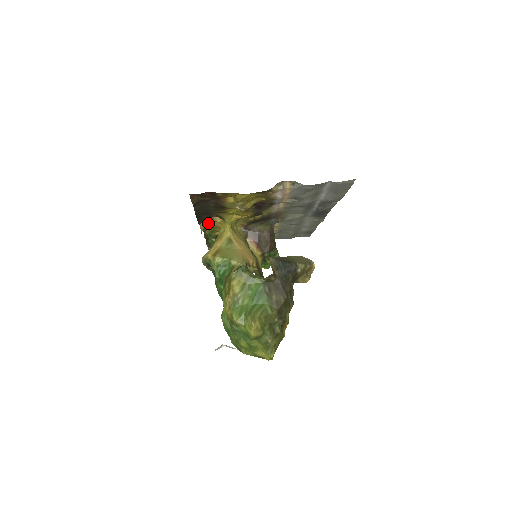
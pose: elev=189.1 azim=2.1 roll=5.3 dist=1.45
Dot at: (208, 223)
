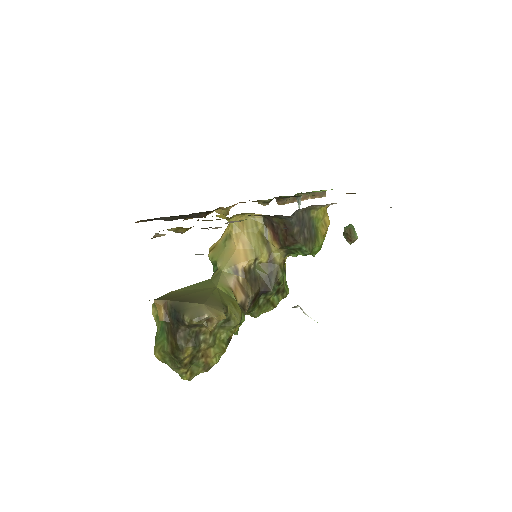
Dot at: (233, 205)
